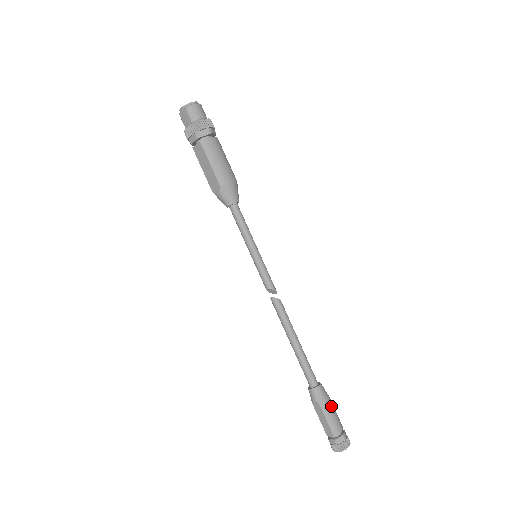
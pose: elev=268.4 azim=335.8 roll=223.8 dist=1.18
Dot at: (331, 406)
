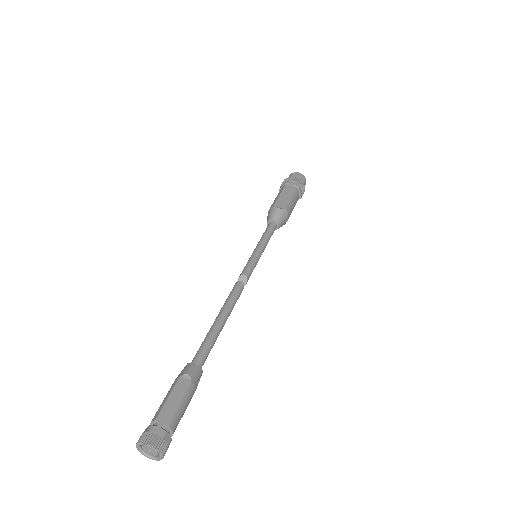
Dot at: occluded
